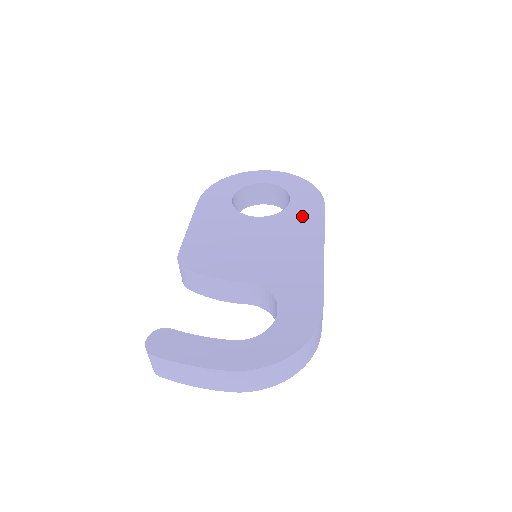
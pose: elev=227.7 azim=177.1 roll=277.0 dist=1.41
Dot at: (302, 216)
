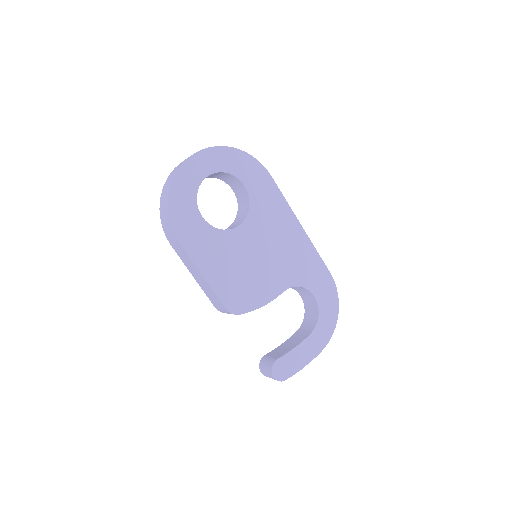
Dot at: (266, 200)
